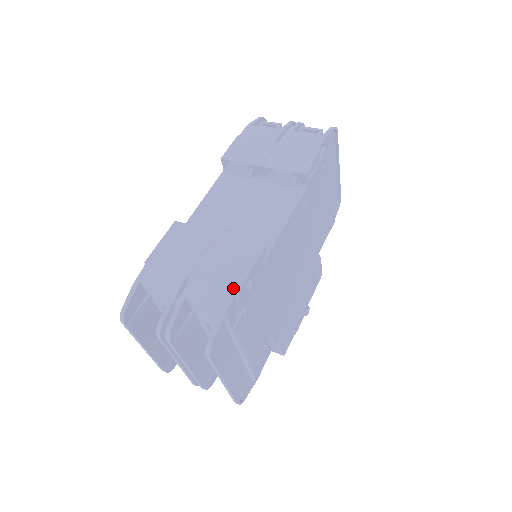
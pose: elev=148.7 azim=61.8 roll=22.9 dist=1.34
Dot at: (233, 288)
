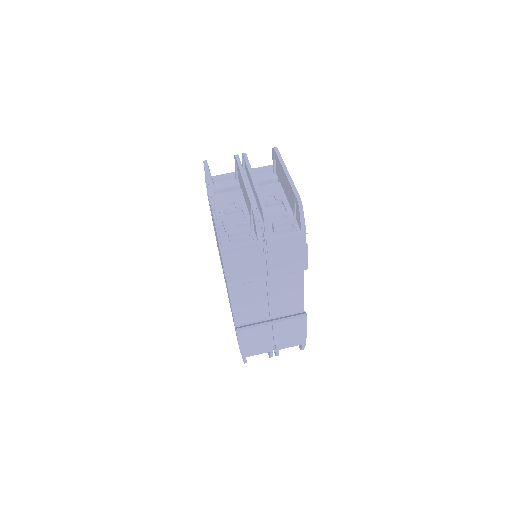
Dot at: (303, 338)
